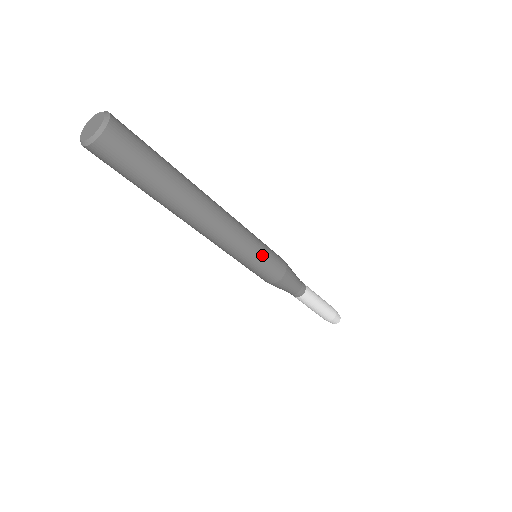
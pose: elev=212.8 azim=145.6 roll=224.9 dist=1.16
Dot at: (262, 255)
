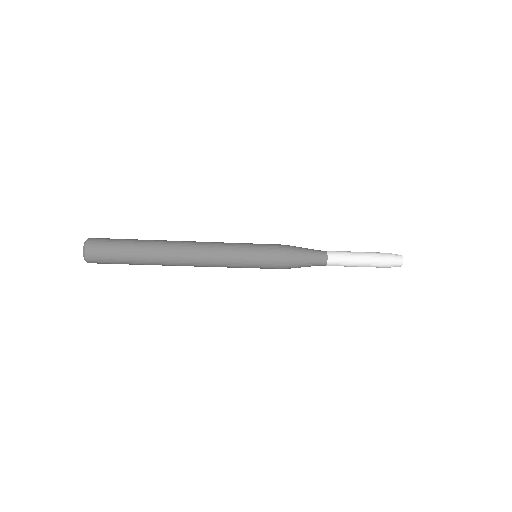
Dot at: (250, 262)
